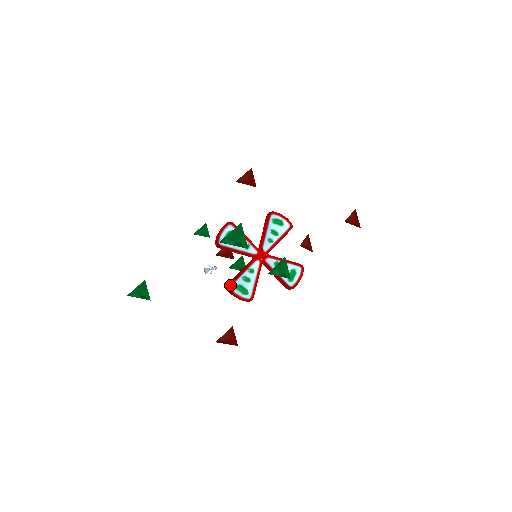
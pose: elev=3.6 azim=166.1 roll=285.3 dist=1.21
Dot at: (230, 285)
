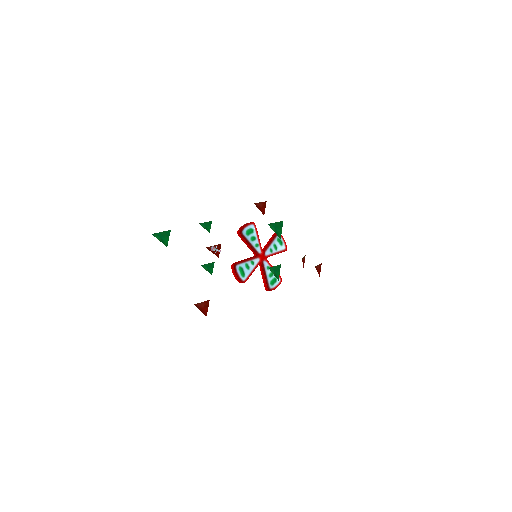
Dot at: (236, 264)
